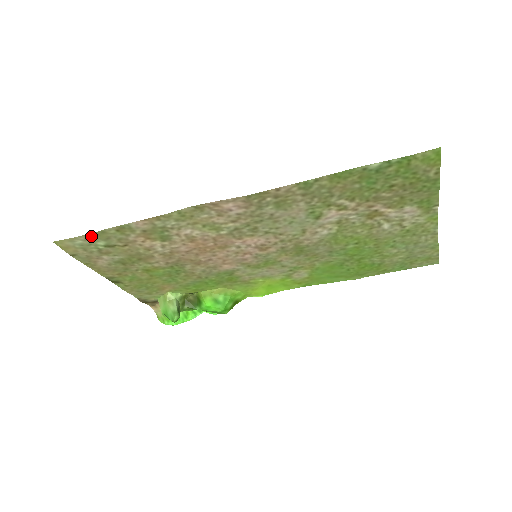
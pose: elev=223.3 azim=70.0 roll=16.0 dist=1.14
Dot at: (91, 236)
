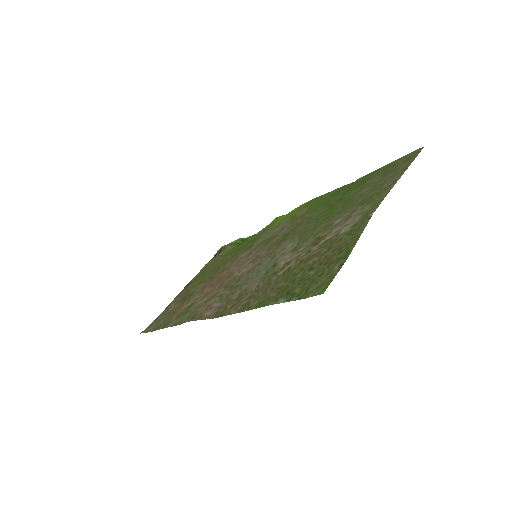
Dot at: (154, 329)
